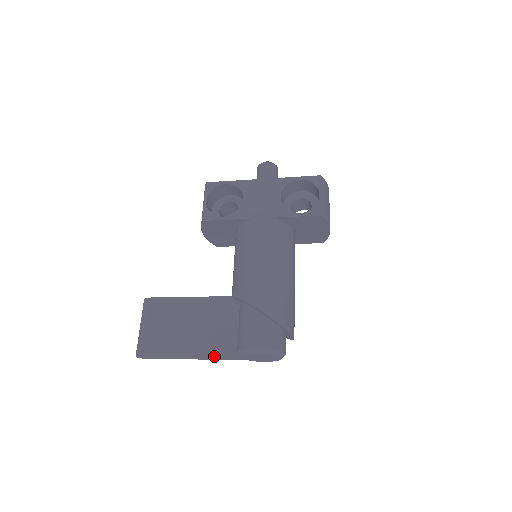
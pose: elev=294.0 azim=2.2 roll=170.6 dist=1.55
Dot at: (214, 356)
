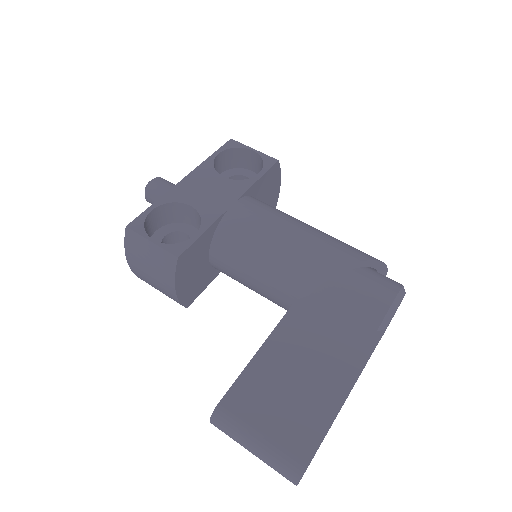
Dot at: occluded
